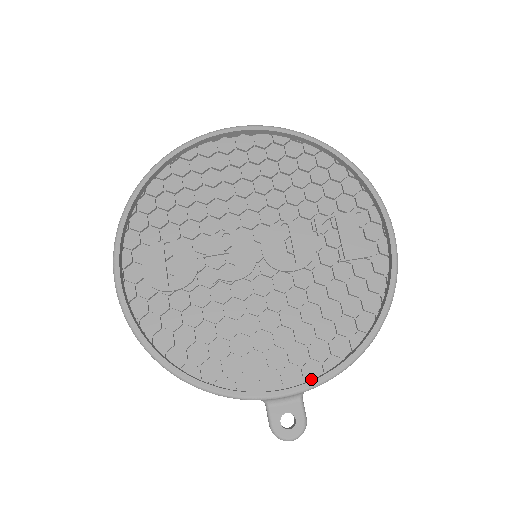
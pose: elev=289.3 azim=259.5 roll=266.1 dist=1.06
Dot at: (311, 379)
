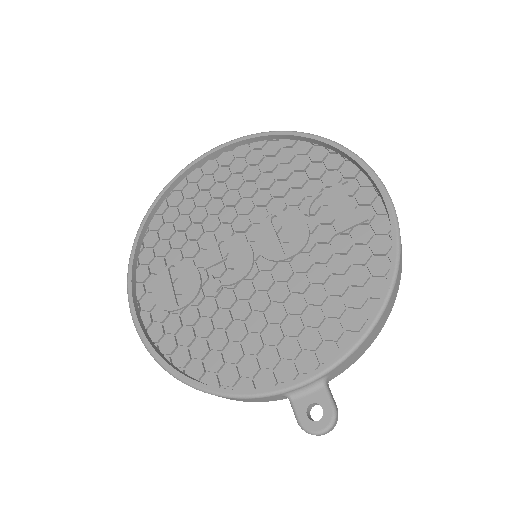
Dot at: (329, 361)
